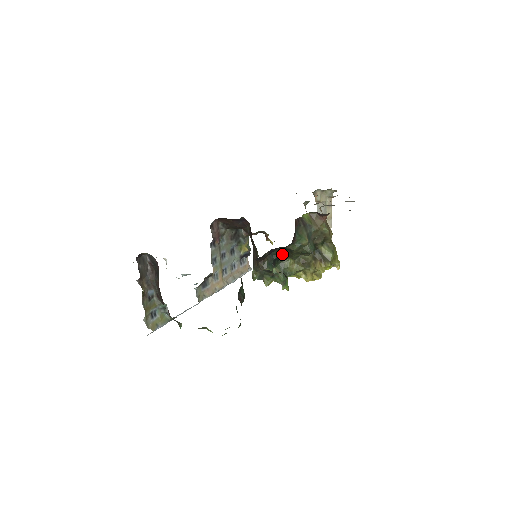
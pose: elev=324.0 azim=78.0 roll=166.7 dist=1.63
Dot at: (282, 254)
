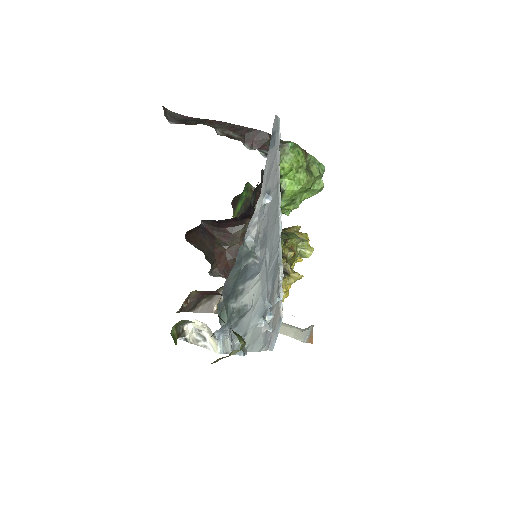
Dot at: occluded
